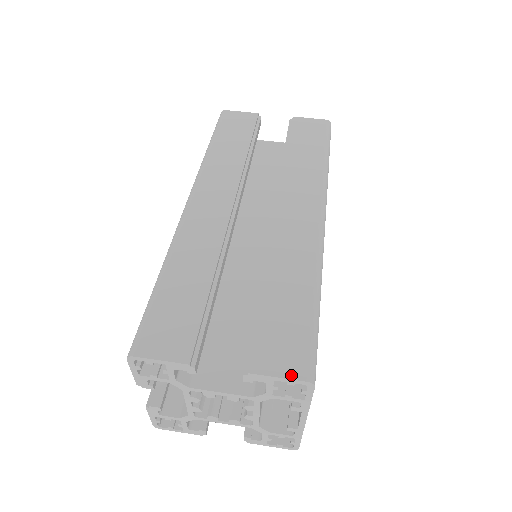
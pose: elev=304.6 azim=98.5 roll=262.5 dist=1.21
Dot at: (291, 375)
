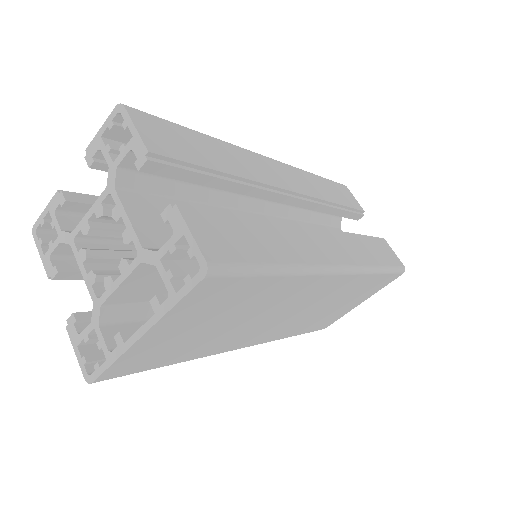
Dot at: (202, 245)
